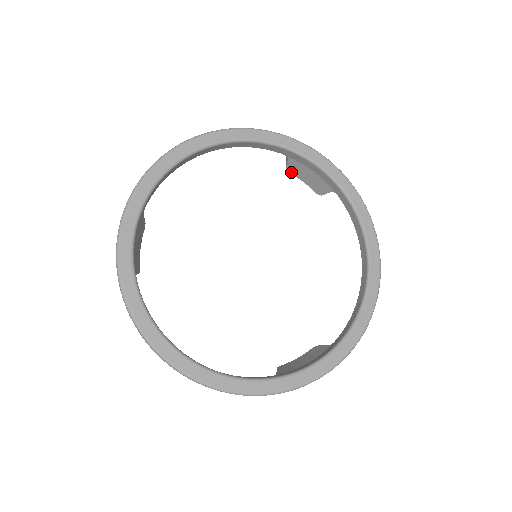
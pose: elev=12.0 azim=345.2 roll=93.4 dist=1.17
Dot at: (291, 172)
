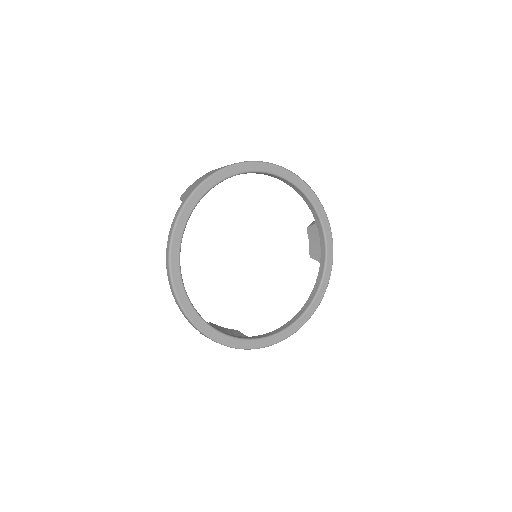
Dot at: (308, 231)
